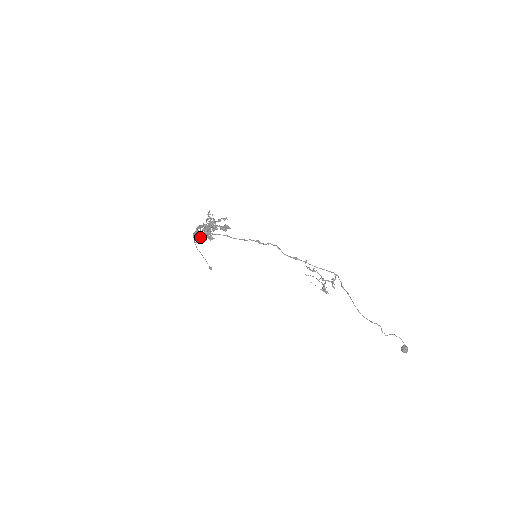
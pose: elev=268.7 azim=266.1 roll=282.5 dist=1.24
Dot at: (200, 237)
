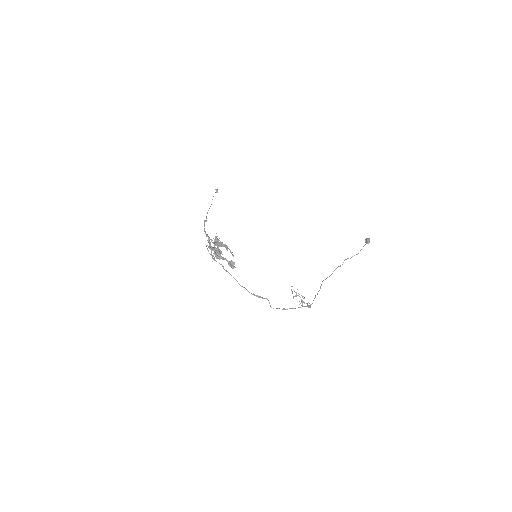
Dot at: (212, 256)
